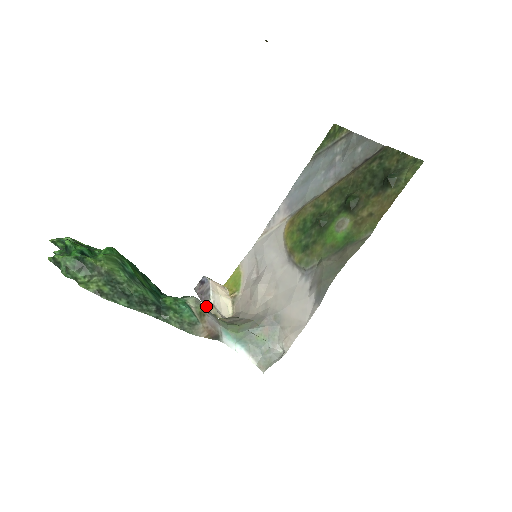
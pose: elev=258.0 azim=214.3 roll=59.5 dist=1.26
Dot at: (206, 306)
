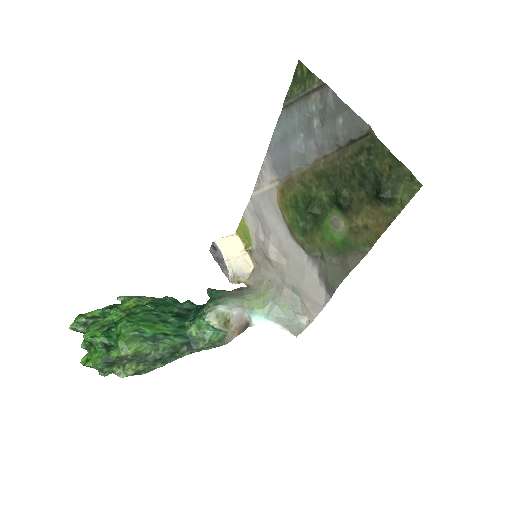
Dot at: (227, 276)
